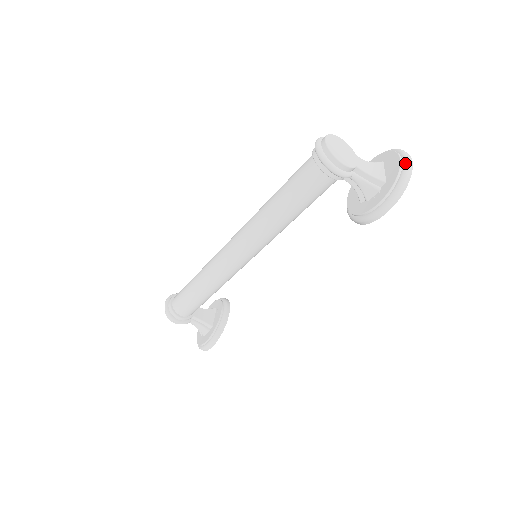
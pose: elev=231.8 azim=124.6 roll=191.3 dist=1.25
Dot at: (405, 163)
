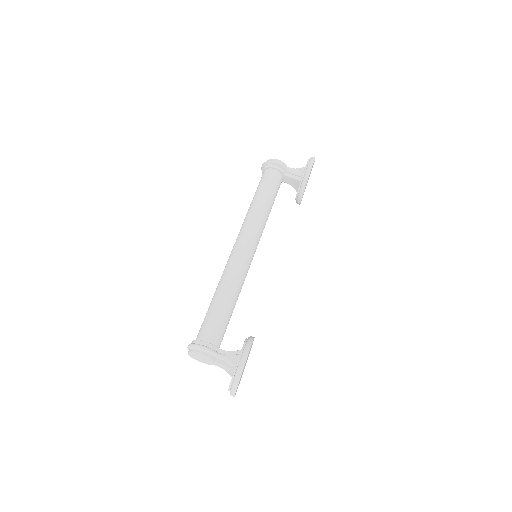
Dot at: occluded
